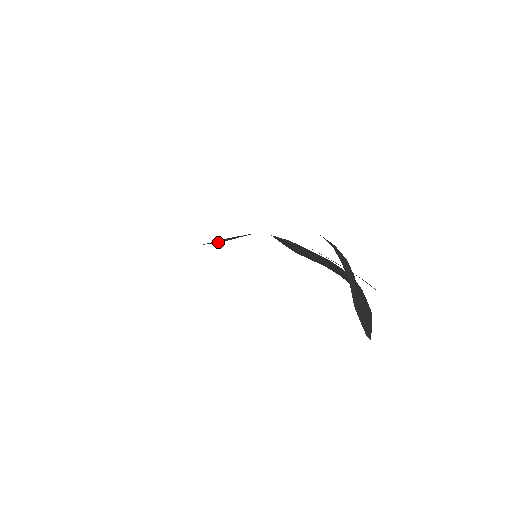
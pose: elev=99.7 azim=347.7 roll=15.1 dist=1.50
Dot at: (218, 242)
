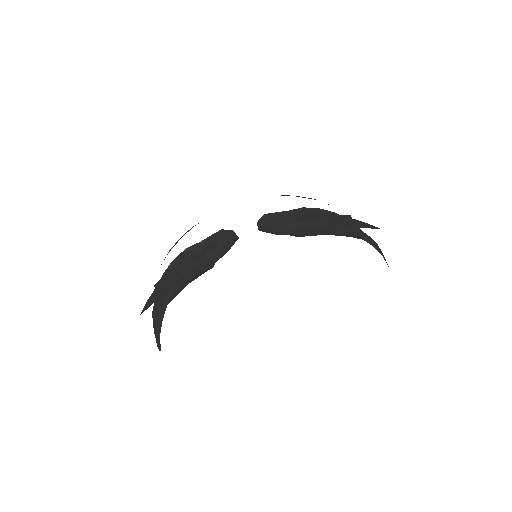
Dot at: (204, 260)
